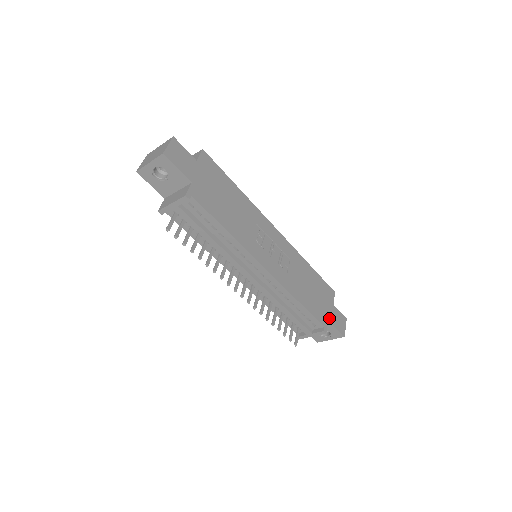
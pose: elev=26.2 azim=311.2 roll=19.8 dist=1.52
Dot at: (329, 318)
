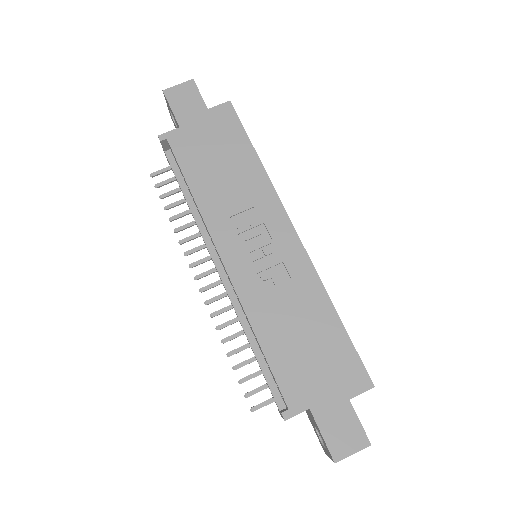
Dot at: (316, 408)
